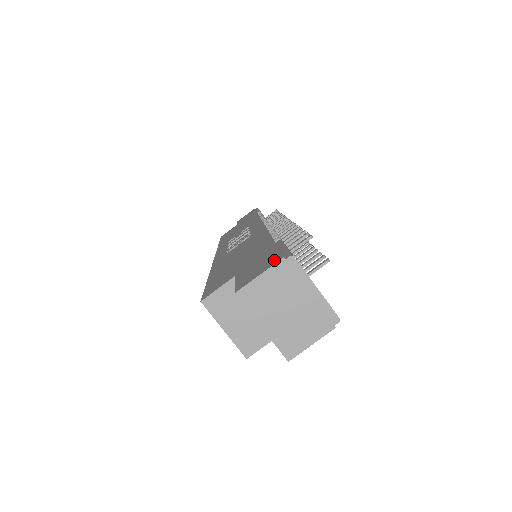
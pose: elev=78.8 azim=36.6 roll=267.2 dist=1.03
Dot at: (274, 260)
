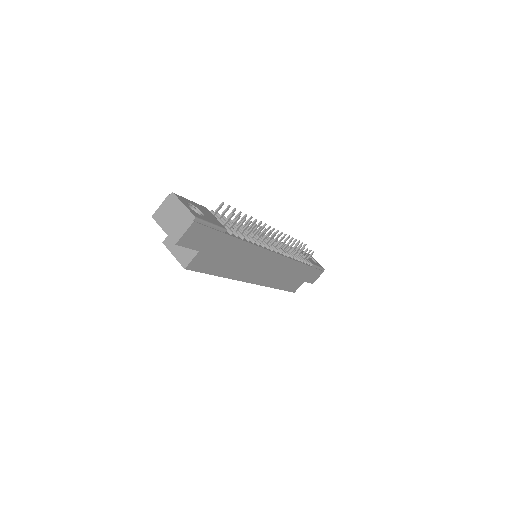
Dot at: occluded
